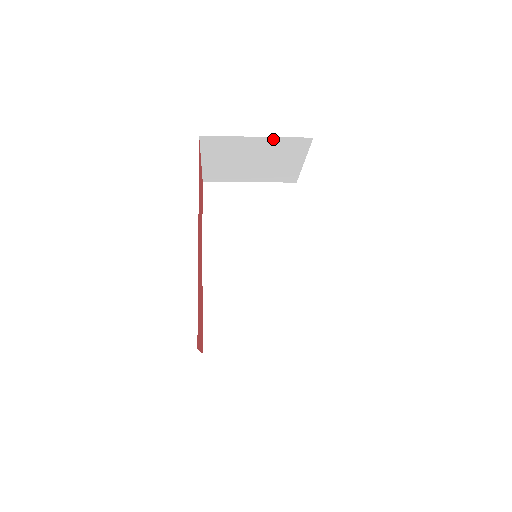
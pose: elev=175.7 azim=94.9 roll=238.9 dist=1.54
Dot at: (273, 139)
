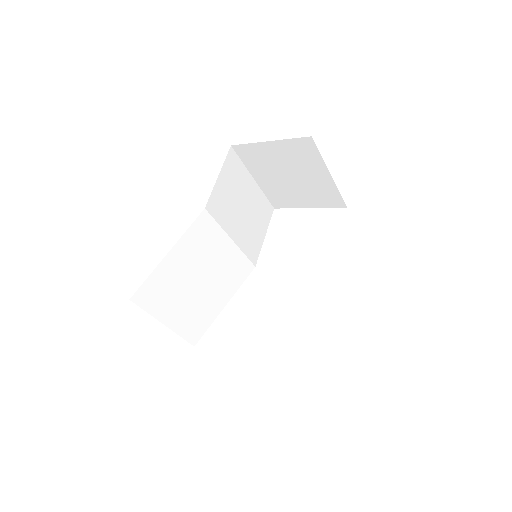
Dot at: (332, 185)
